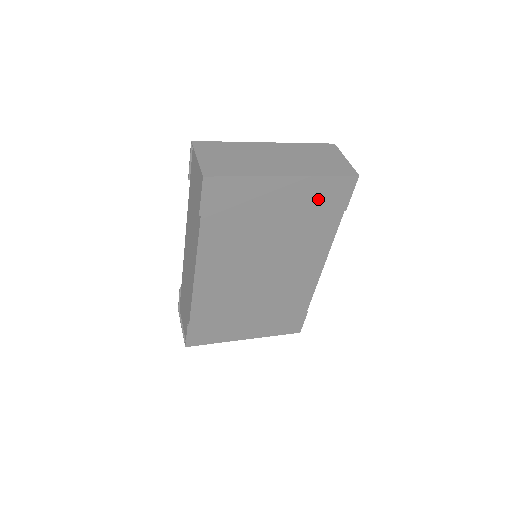
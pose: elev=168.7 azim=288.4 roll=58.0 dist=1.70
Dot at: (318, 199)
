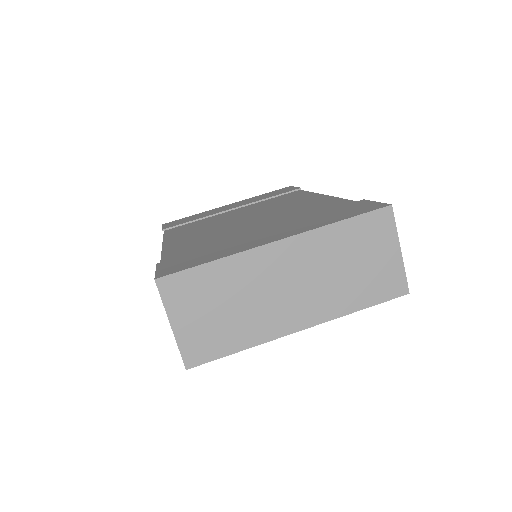
Dot at: occluded
